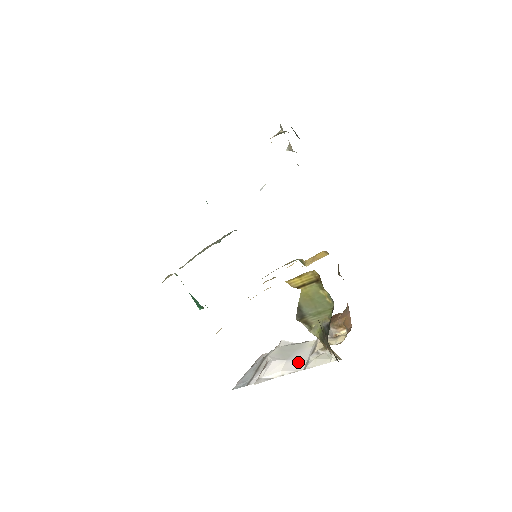
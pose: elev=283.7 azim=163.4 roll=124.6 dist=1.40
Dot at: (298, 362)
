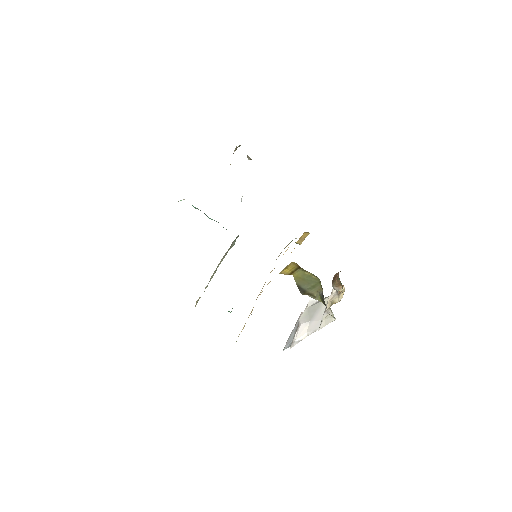
Dot at: (316, 322)
